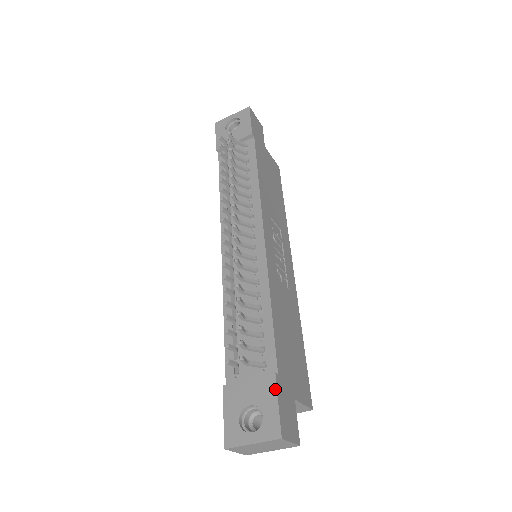
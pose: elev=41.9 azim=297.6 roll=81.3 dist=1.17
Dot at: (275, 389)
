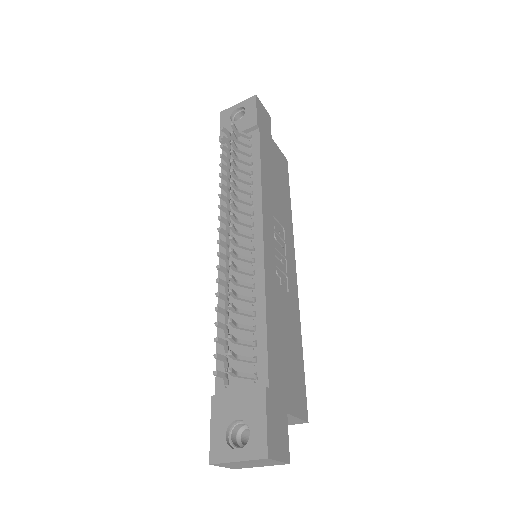
Dot at: (264, 404)
